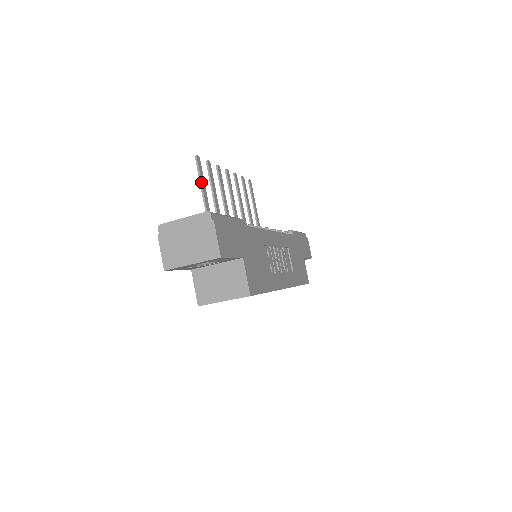
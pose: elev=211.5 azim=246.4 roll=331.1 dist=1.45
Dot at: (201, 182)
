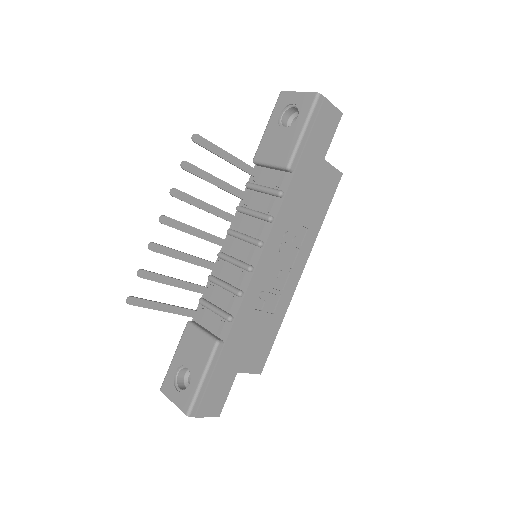
Dot at: occluded
